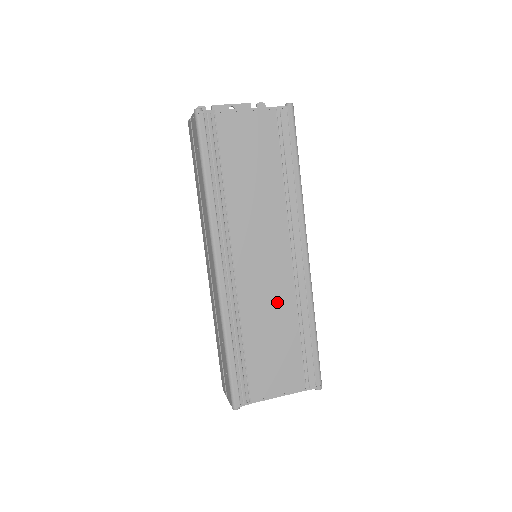
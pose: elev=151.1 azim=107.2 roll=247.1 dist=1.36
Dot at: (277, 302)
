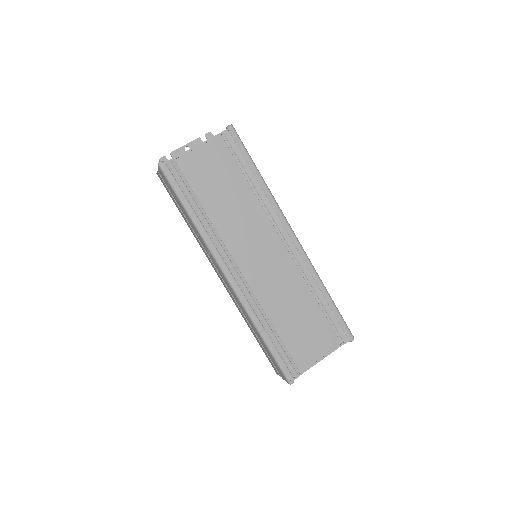
Dot at: (288, 285)
